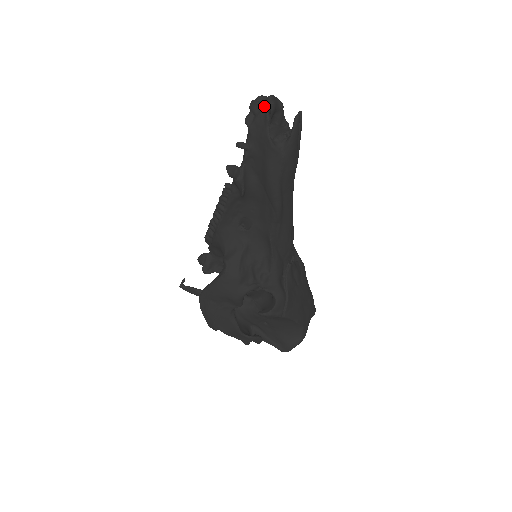
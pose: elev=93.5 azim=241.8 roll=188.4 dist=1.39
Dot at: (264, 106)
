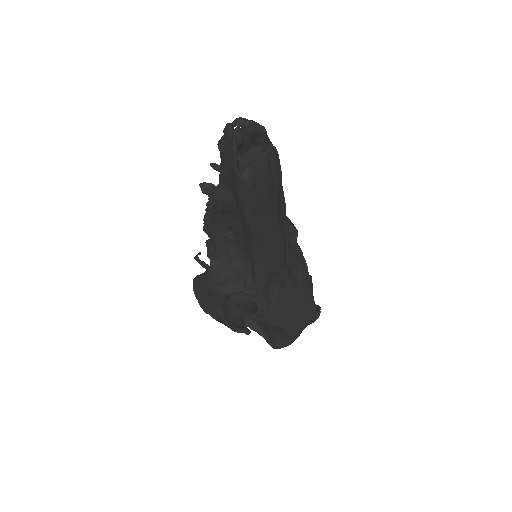
Dot at: (232, 135)
